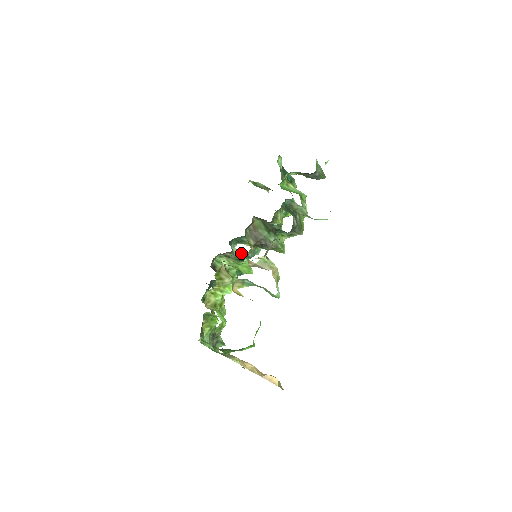
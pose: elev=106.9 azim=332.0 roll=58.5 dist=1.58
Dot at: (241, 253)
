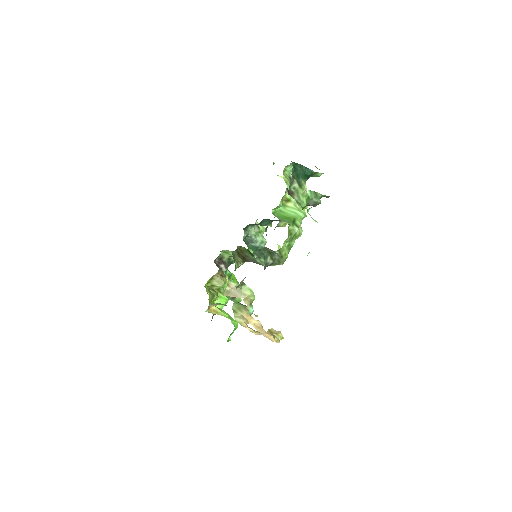
Dot at: occluded
